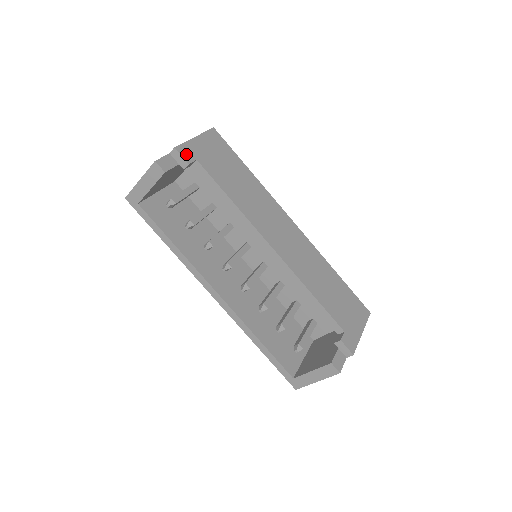
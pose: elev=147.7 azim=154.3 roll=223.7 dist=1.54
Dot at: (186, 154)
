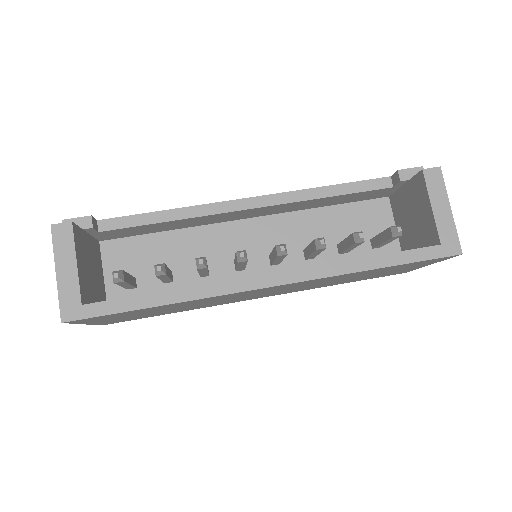
Dot at: occluded
